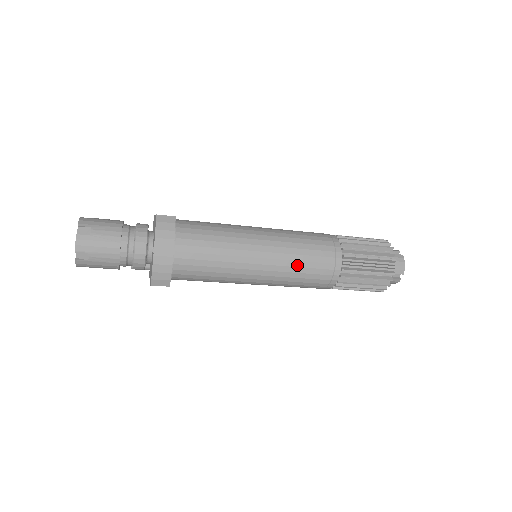
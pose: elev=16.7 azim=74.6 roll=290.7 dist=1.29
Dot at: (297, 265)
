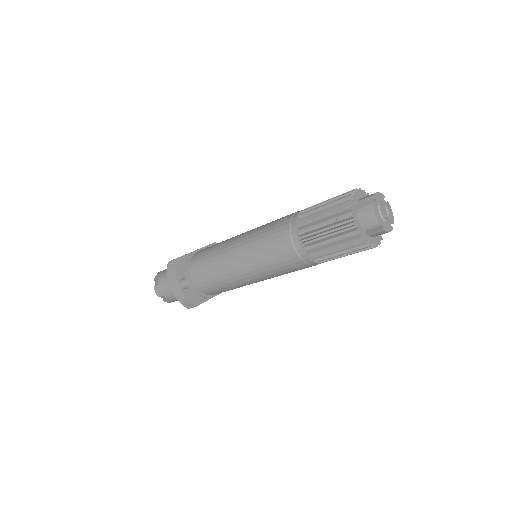
Dot at: (265, 259)
